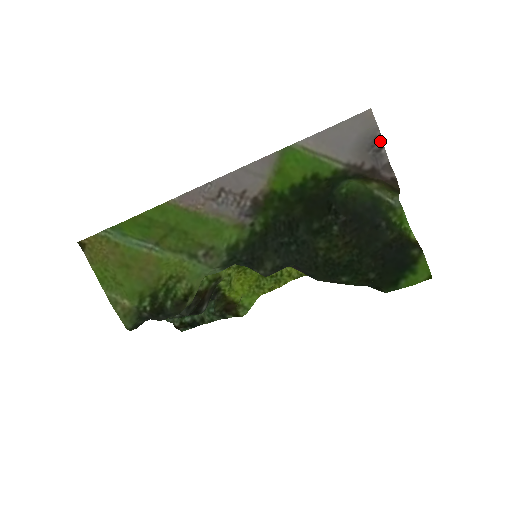
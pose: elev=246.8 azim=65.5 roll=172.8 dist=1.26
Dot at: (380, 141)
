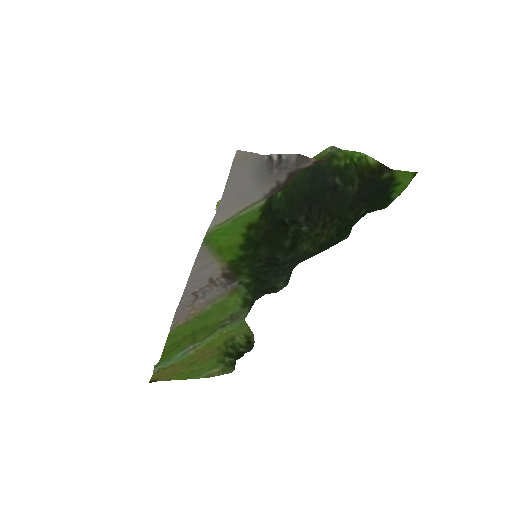
Dot at: (273, 157)
